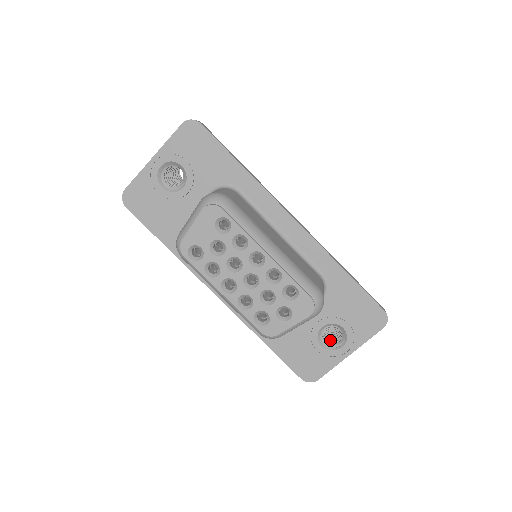
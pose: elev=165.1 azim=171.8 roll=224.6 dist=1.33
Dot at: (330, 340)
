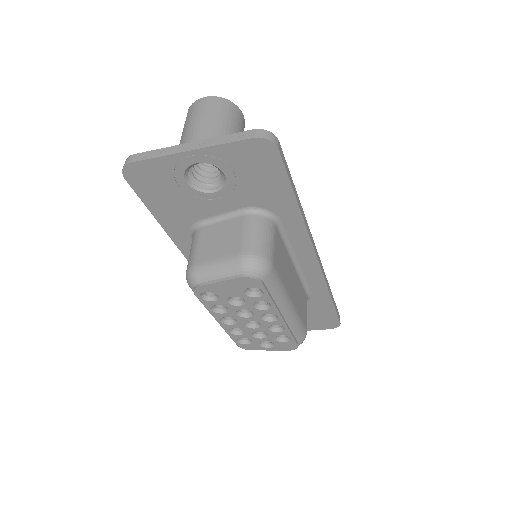
Dot at: occluded
